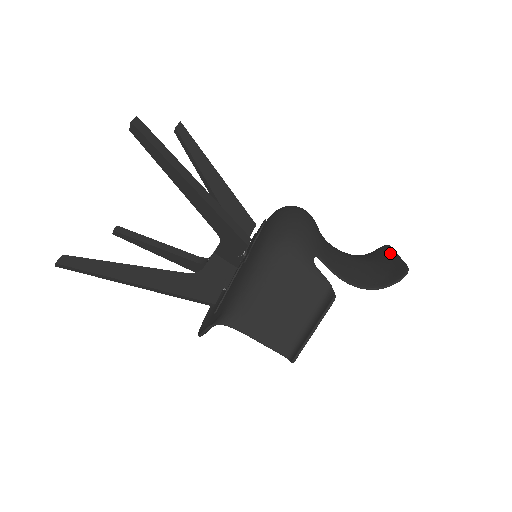
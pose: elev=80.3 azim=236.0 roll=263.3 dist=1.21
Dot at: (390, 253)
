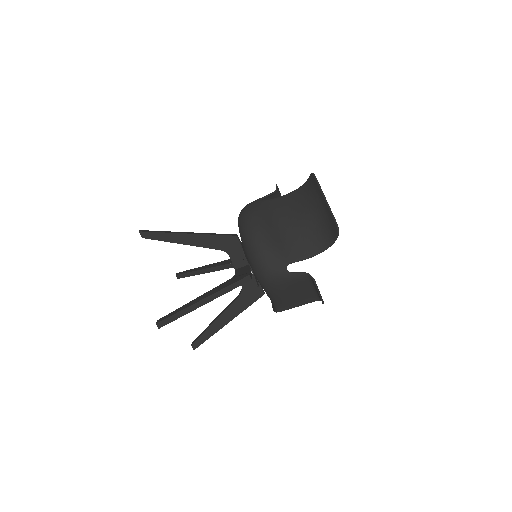
Dot at: (320, 194)
